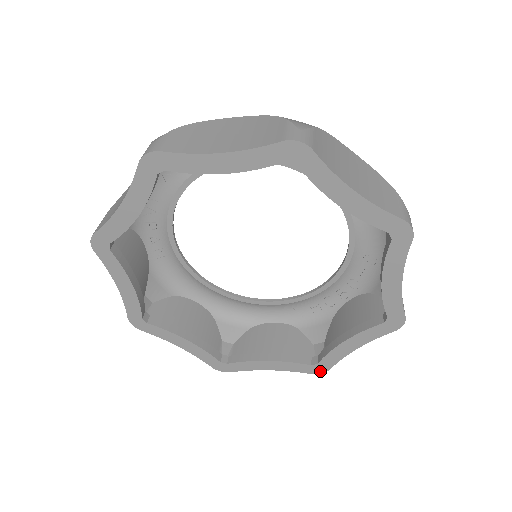
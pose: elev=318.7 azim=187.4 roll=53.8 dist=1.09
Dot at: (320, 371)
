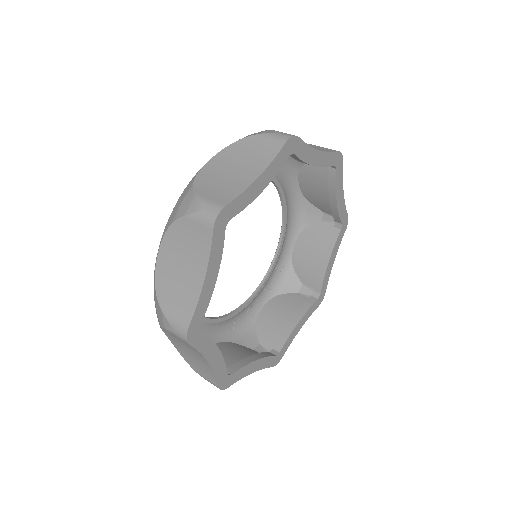
Dot at: (277, 361)
